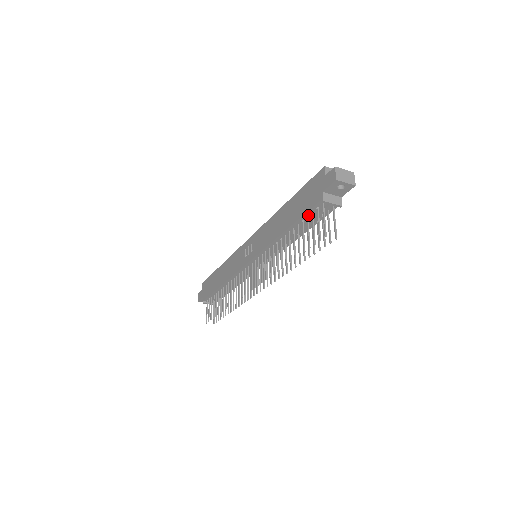
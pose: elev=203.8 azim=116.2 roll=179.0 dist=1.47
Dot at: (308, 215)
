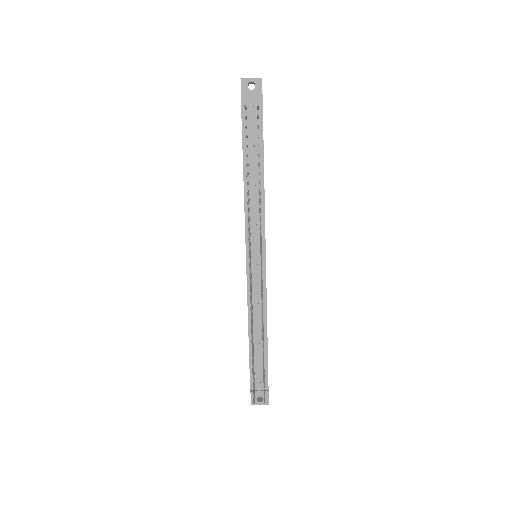
Dot at: (246, 135)
